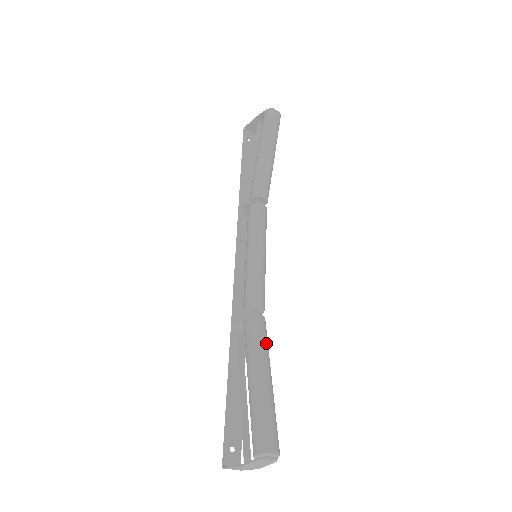
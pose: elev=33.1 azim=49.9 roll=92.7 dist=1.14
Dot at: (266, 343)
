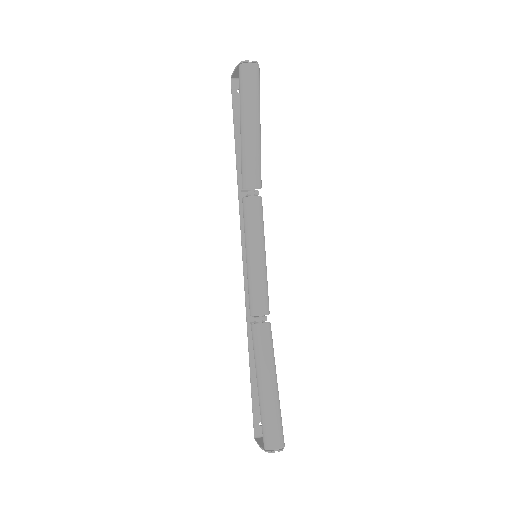
Dot at: (269, 351)
